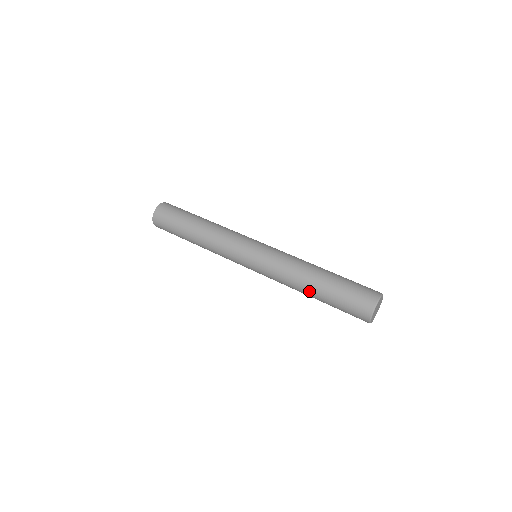
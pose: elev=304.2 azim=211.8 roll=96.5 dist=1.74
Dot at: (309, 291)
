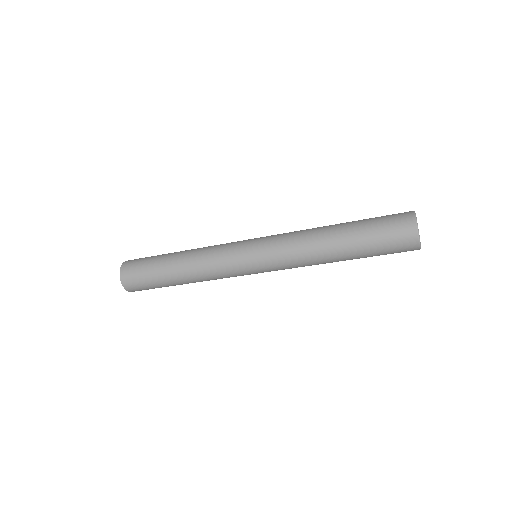
Dot at: occluded
